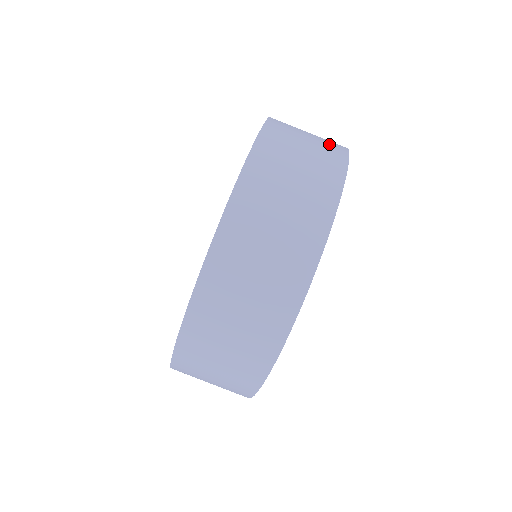
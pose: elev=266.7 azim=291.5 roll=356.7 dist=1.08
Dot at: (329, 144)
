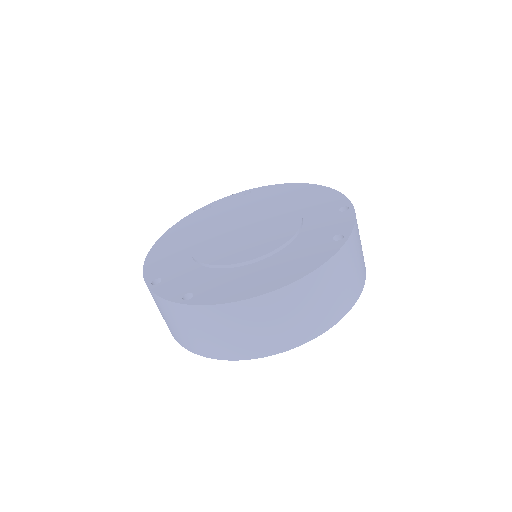
Dot at: (333, 310)
